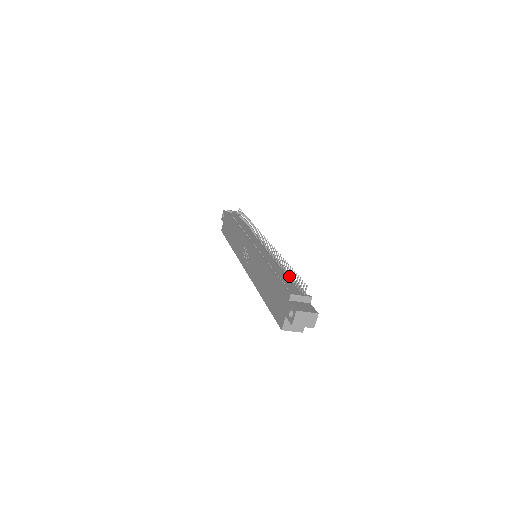
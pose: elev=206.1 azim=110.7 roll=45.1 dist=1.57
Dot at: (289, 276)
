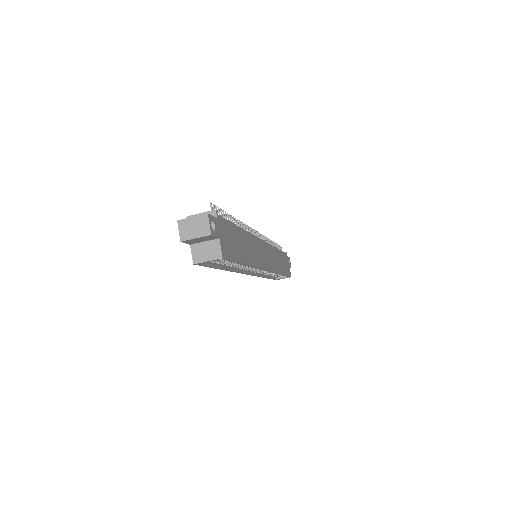
Dot at: occluded
